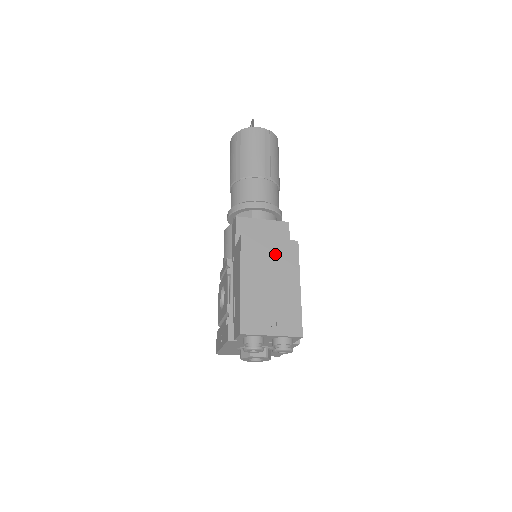
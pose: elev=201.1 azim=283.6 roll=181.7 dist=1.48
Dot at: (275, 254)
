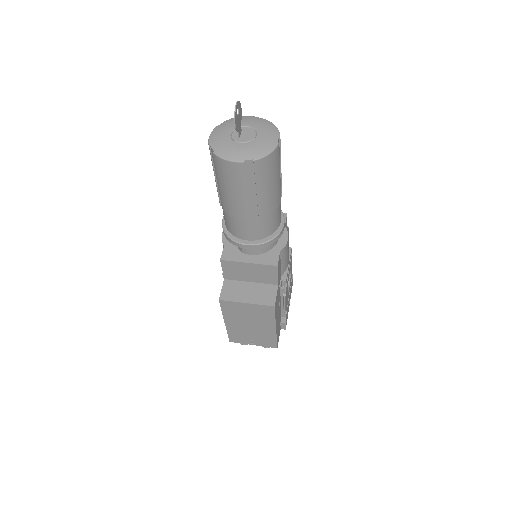
Dot at: (252, 312)
